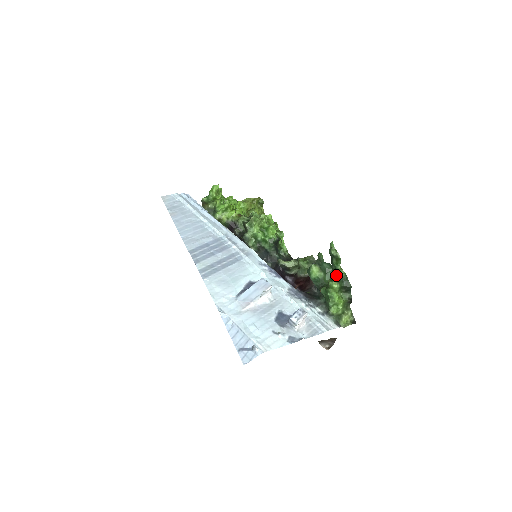
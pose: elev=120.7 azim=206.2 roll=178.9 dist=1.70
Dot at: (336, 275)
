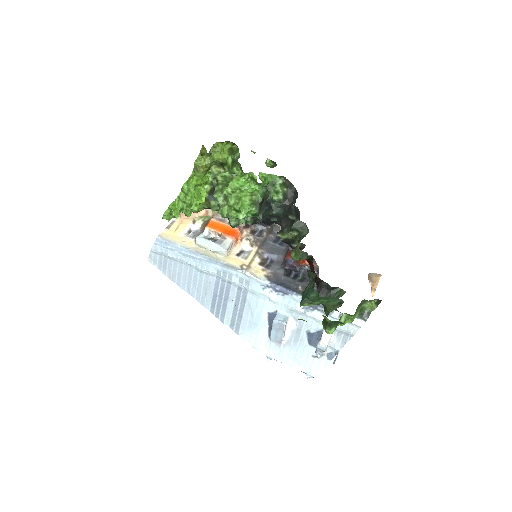
Dot at: (325, 319)
